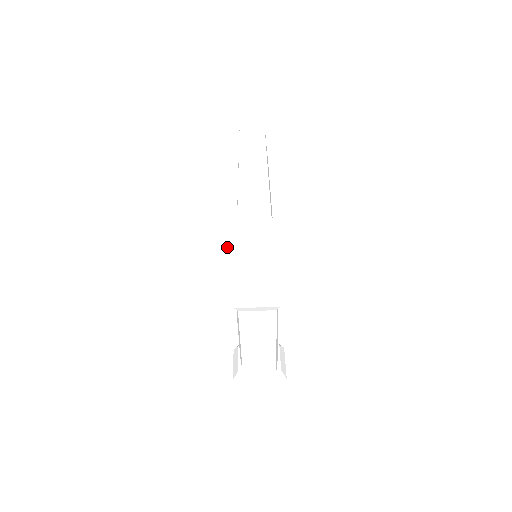
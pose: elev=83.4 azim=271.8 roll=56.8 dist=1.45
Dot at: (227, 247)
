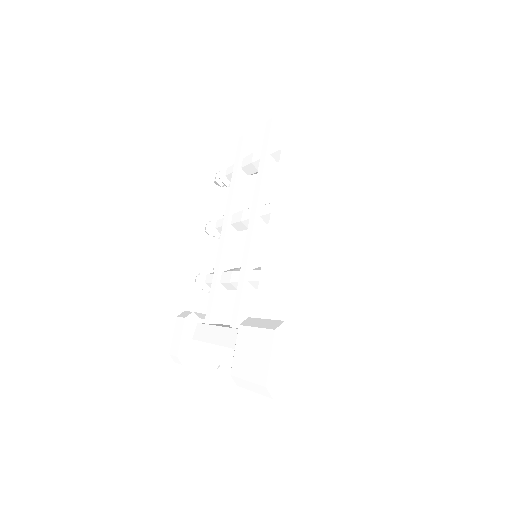
Dot at: (274, 374)
